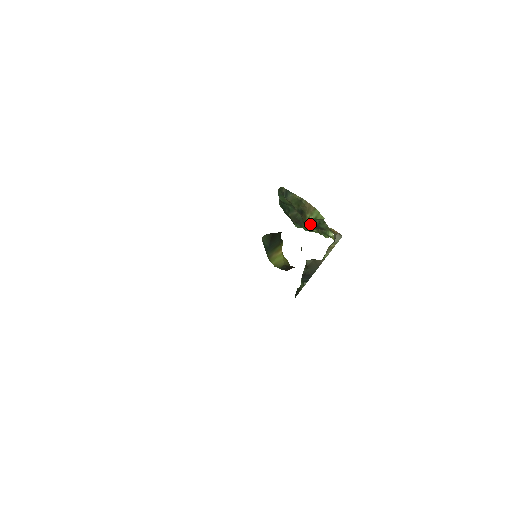
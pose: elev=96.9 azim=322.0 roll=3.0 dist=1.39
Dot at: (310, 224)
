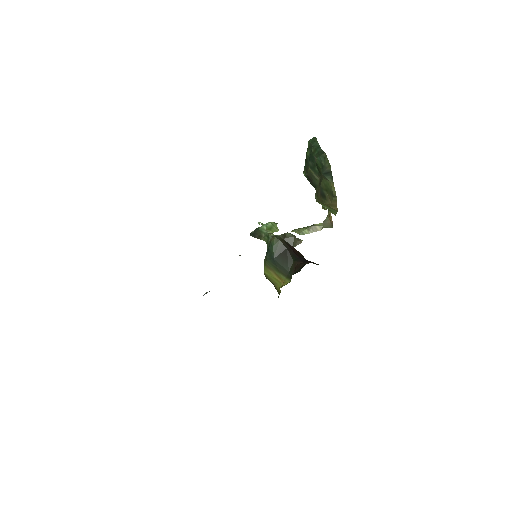
Dot at: occluded
